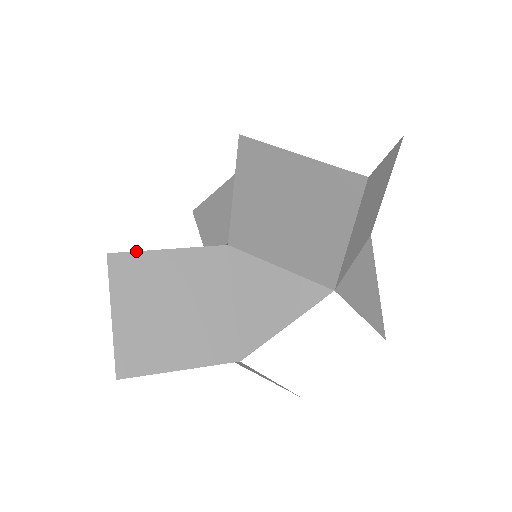
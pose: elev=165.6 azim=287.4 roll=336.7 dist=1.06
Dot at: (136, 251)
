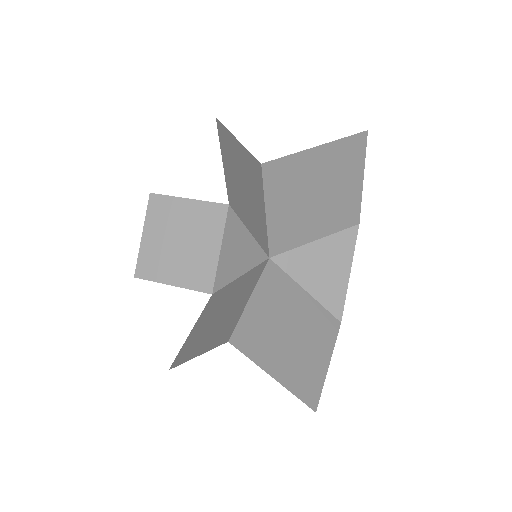
Dot at: (239, 320)
